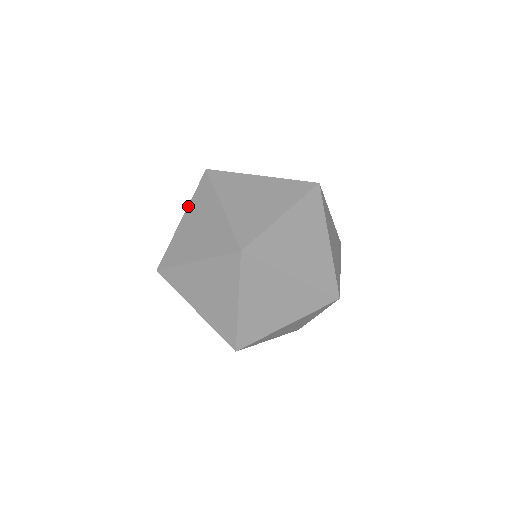
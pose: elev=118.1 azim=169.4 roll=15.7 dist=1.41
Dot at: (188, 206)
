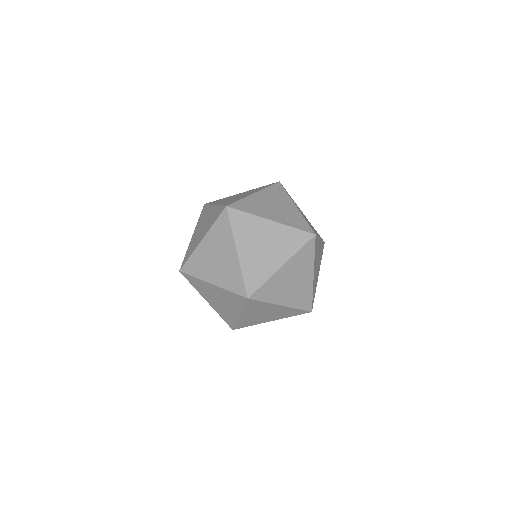
Dot at: (262, 190)
